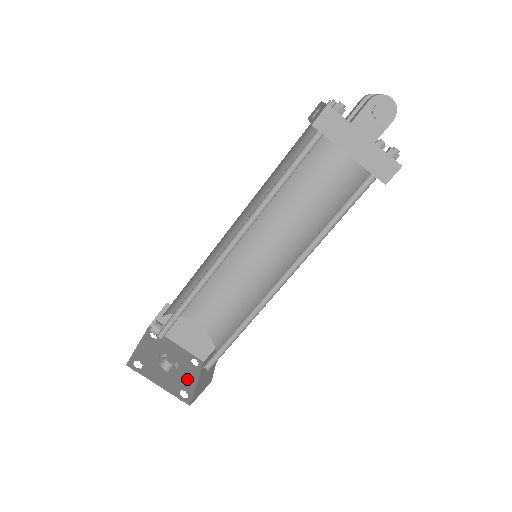
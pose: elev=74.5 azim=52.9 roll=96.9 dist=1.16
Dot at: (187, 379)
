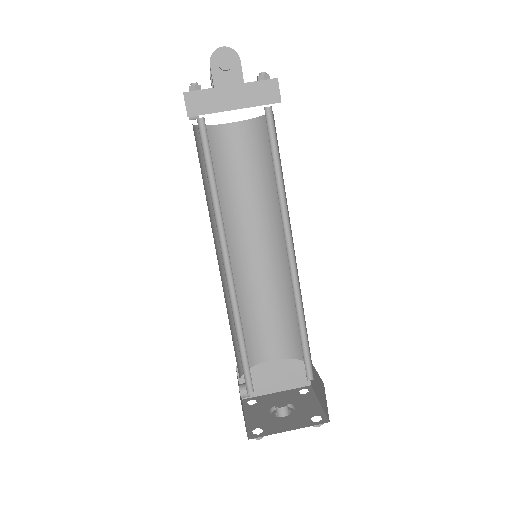
Dot at: (309, 407)
